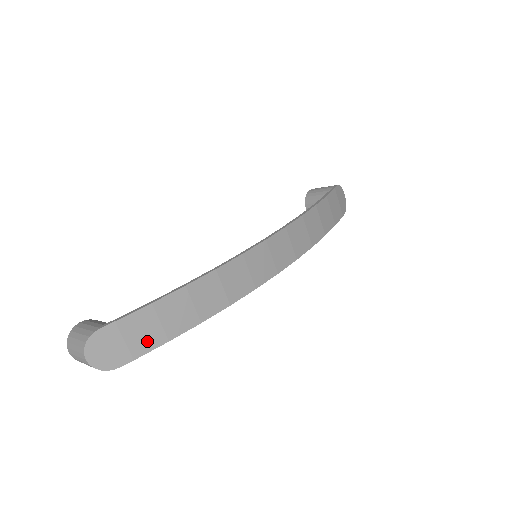
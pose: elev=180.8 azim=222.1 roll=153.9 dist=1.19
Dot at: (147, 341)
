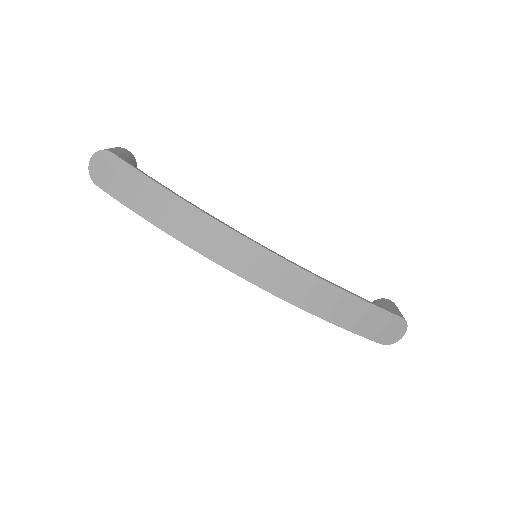
Dot at: (122, 193)
